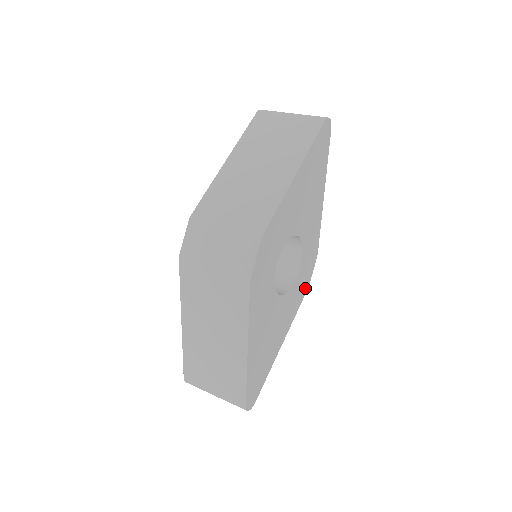
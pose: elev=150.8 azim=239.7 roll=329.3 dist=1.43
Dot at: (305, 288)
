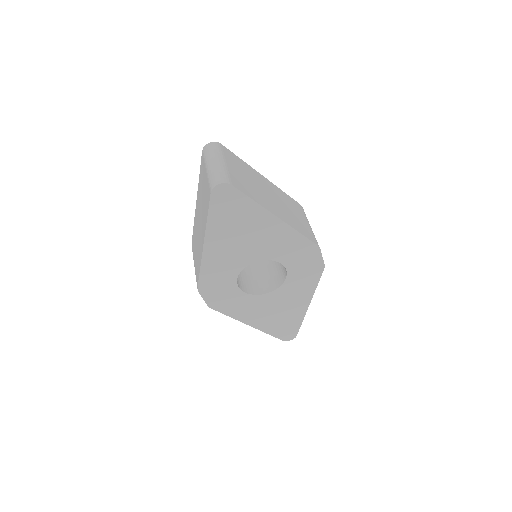
Dot at: (318, 270)
